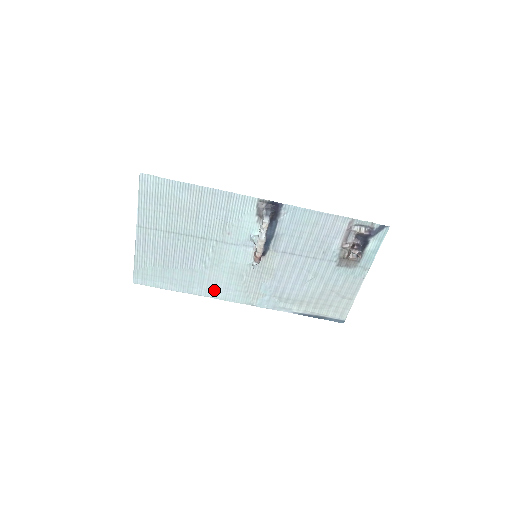
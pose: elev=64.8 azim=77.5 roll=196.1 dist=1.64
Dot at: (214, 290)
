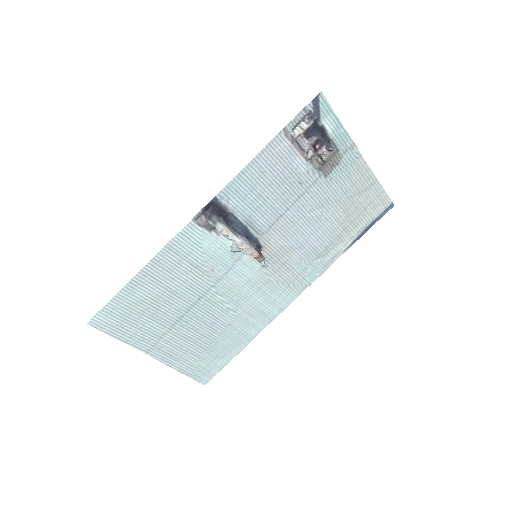
Dot at: (265, 315)
